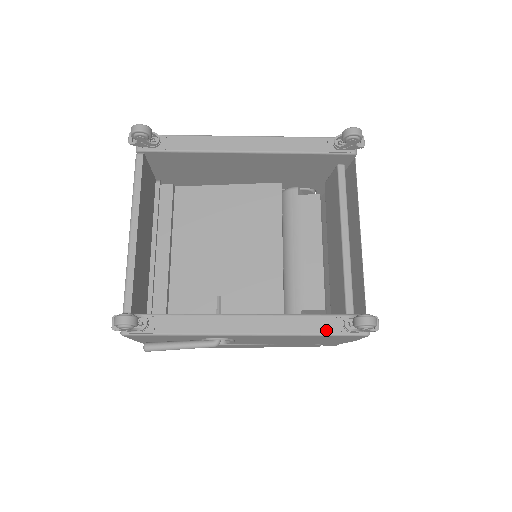
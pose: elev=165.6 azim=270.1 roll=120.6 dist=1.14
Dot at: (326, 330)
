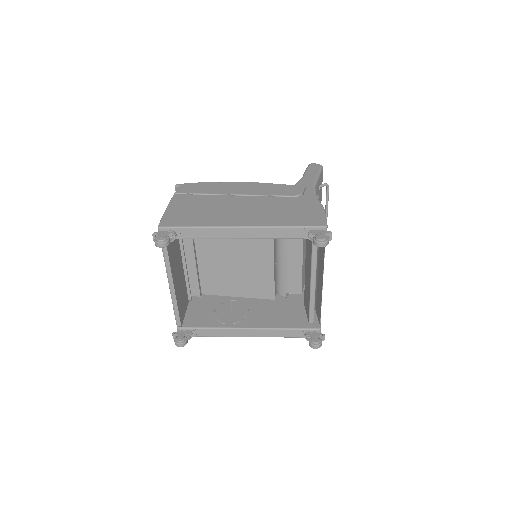
Dot at: (295, 336)
